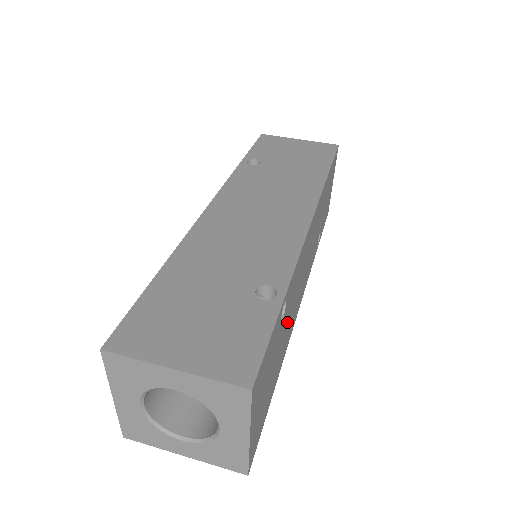
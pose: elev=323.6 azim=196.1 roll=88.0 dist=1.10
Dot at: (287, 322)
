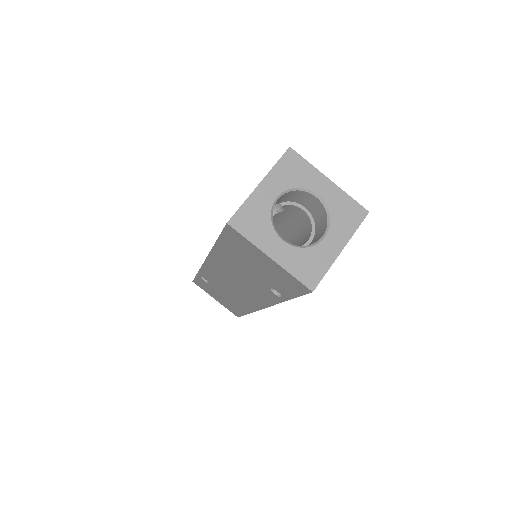
Dot at: occluded
